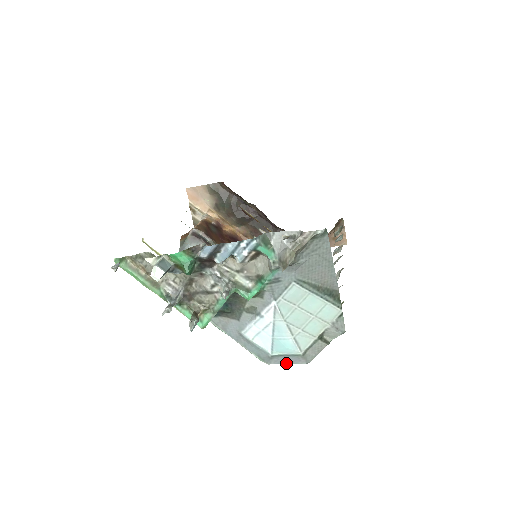
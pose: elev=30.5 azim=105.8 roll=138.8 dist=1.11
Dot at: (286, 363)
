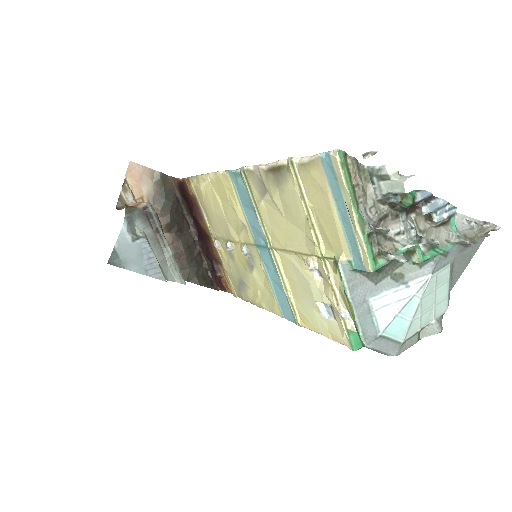
Dot at: (381, 349)
